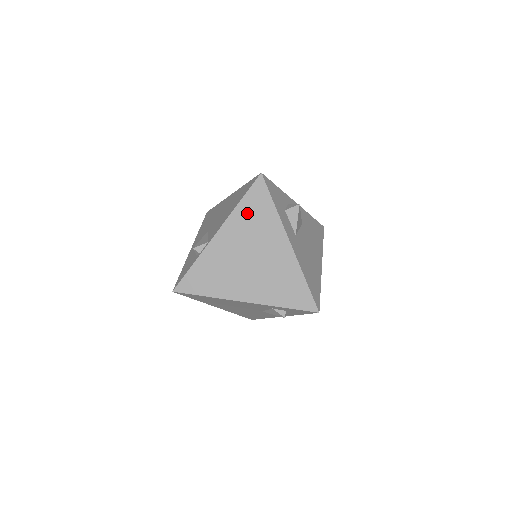
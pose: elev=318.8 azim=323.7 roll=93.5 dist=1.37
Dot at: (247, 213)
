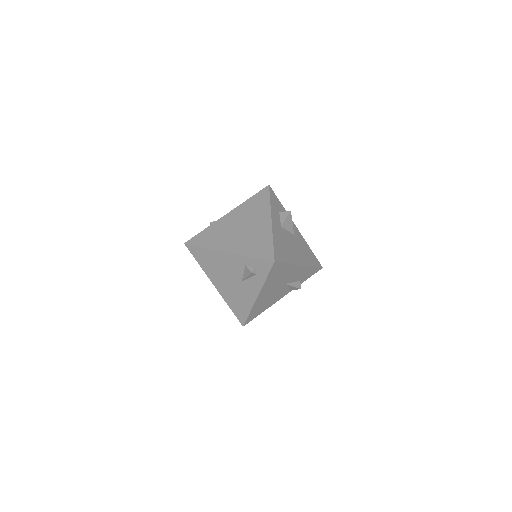
Dot at: (251, 204)
